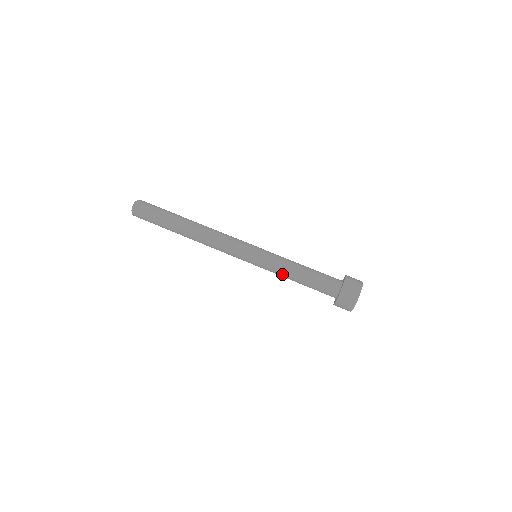
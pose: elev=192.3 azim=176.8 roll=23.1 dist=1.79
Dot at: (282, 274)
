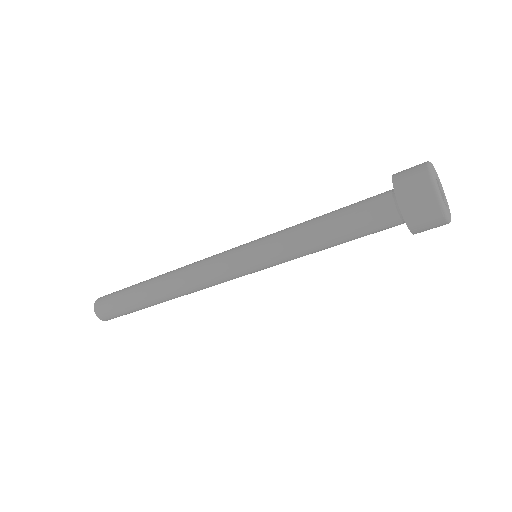
Dot at: (298, 246)
